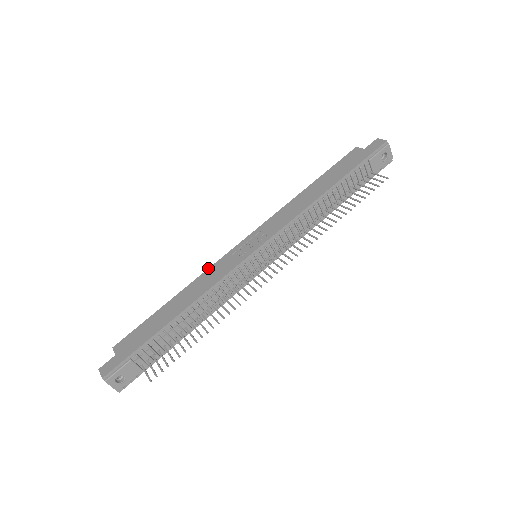
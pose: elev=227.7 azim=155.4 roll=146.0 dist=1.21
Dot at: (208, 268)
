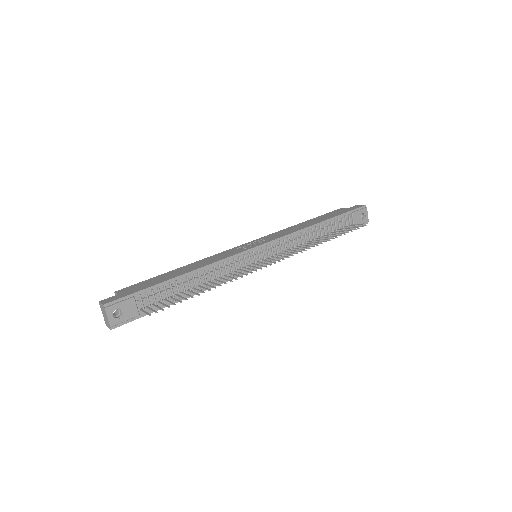
Dot at: occluded
